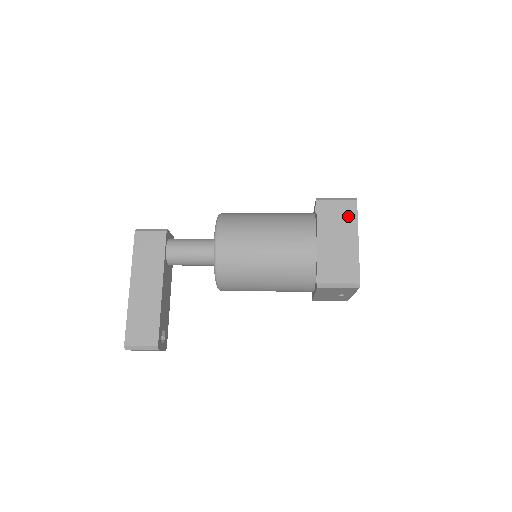
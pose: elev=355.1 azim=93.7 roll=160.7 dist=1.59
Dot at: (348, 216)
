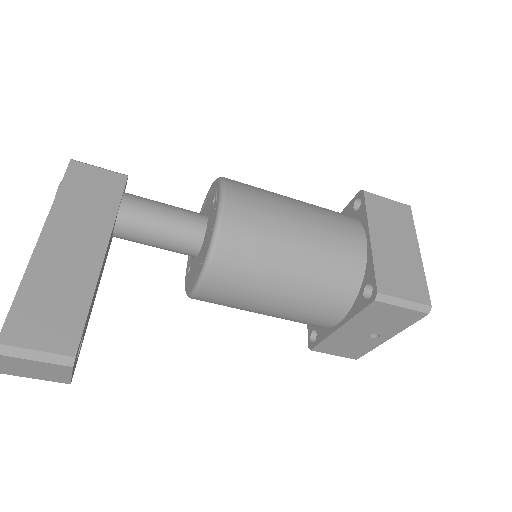
Dot at: (403, 220)
